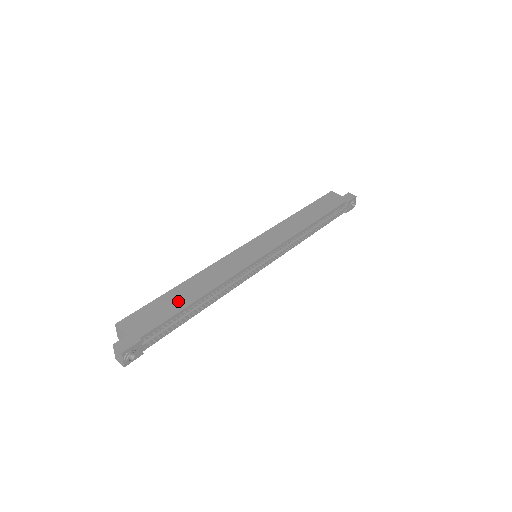
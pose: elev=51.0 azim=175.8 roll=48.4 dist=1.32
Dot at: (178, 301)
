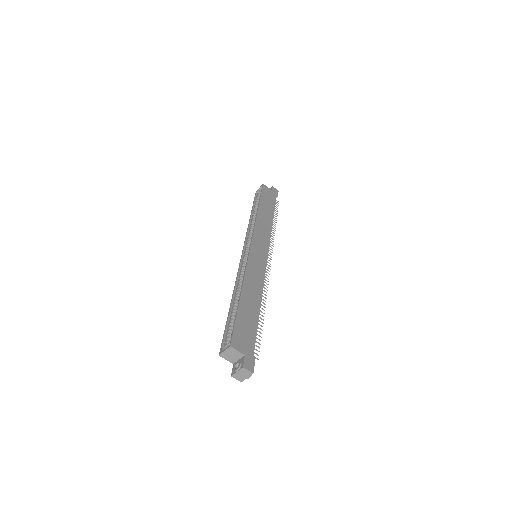
Dot at: (251, 313)
